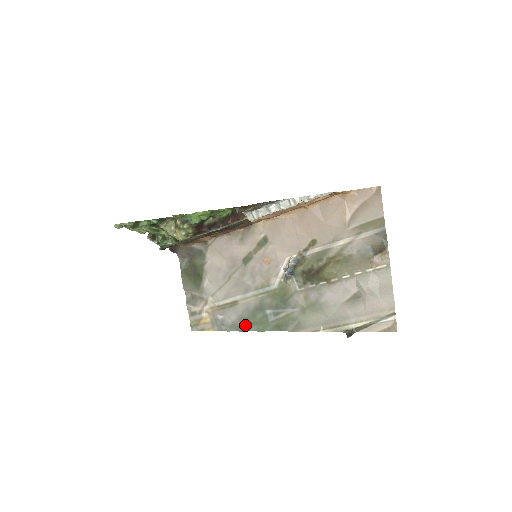
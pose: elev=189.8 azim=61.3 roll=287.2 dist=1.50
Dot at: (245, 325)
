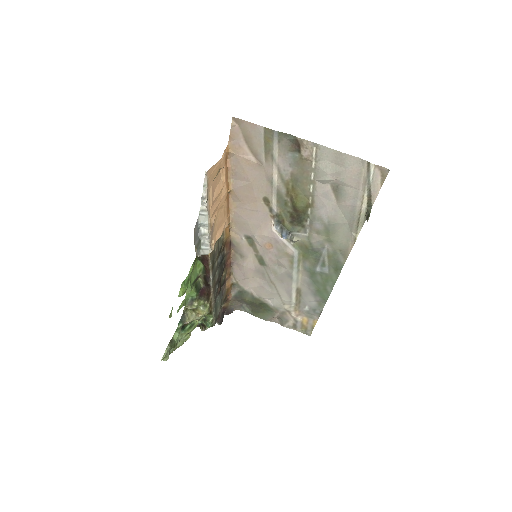
Dot at: (323, 294)
